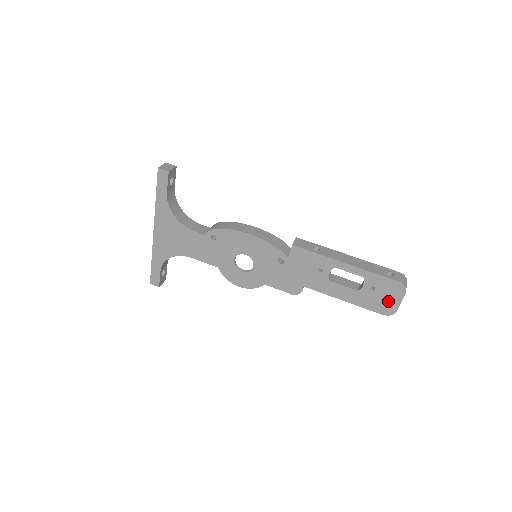
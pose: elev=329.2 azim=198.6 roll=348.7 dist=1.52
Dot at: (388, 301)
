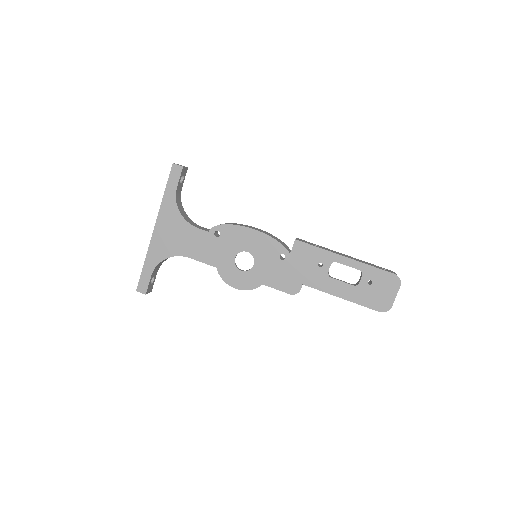
Dot at: (384, 296)
